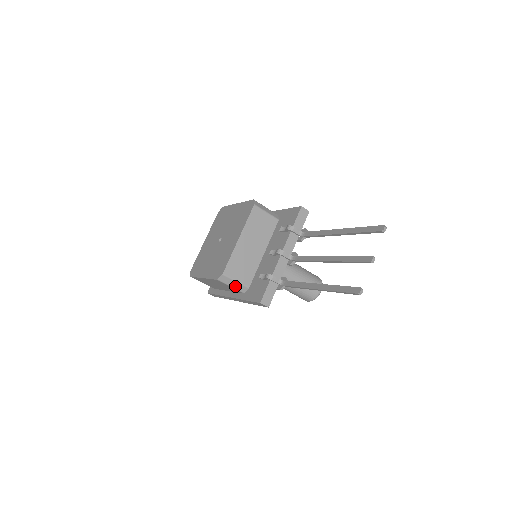
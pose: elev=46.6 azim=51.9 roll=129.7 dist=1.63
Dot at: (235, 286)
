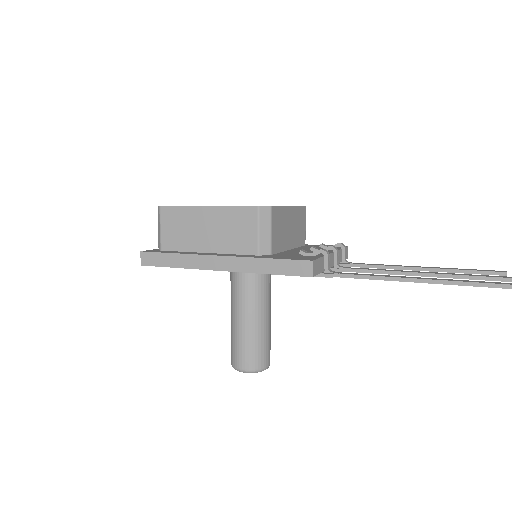
Dot at: (263, 236)
